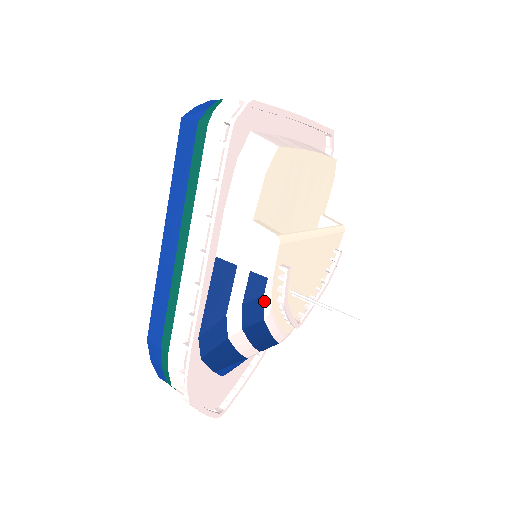
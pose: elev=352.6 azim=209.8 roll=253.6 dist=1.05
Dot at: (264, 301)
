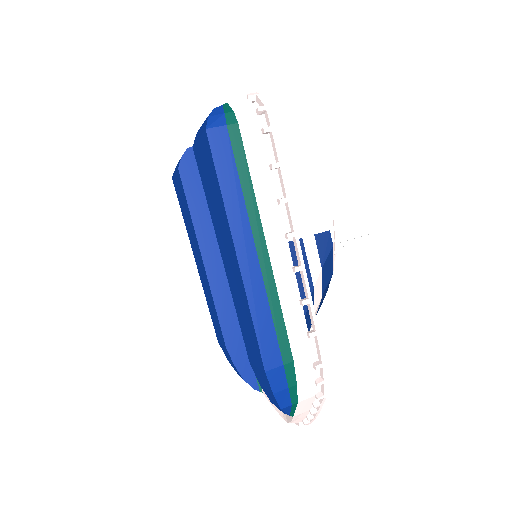
Dot at: (333, 253)
